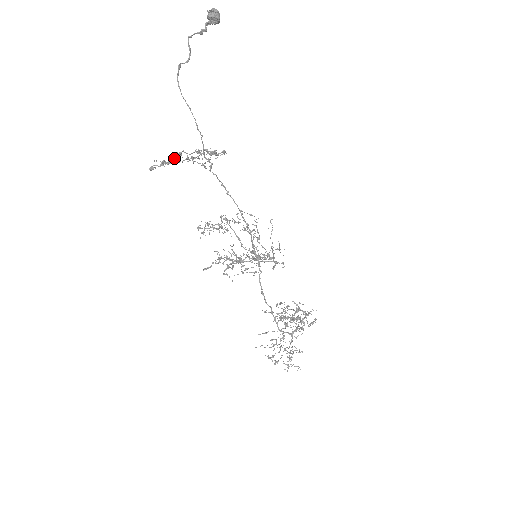
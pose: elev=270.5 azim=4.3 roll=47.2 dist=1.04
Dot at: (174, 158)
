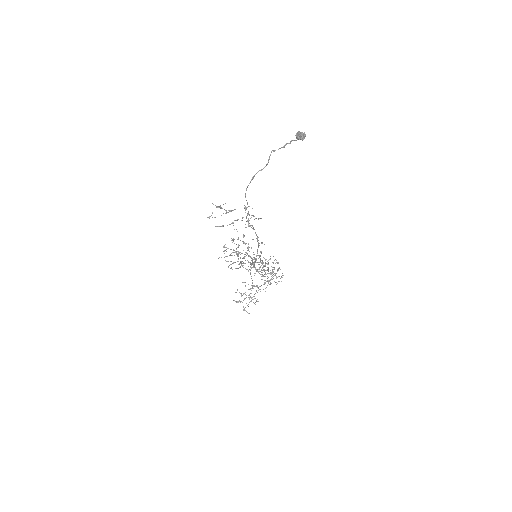
Dot at: (226, 213)
